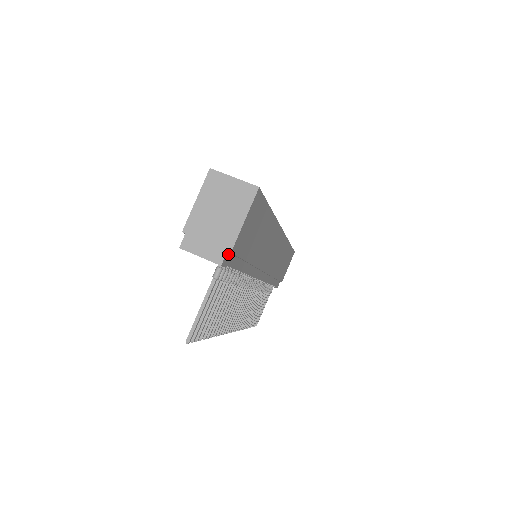
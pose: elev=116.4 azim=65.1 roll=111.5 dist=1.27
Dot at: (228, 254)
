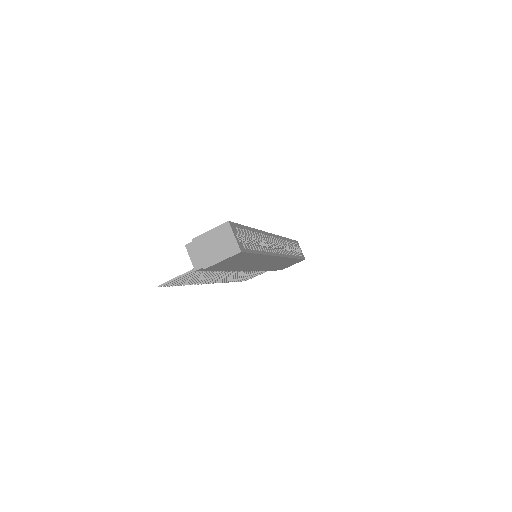
Dot at: (204, 268)
